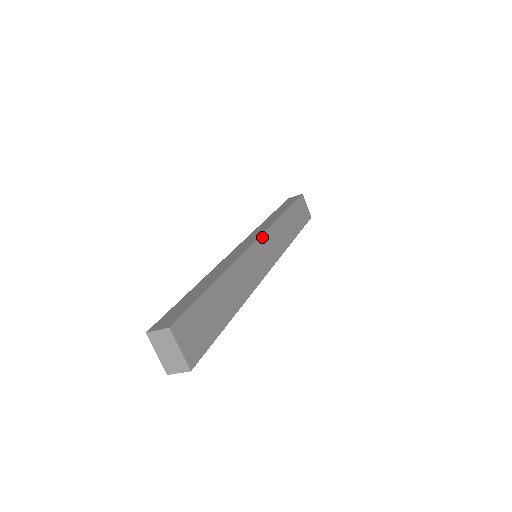
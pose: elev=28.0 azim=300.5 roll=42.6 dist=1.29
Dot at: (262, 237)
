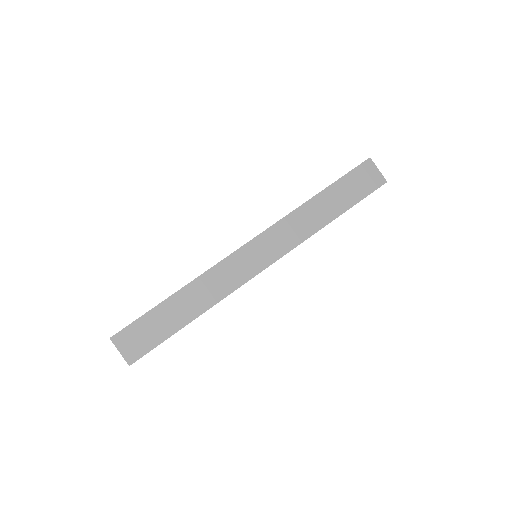
Dot at: (256, 239)
